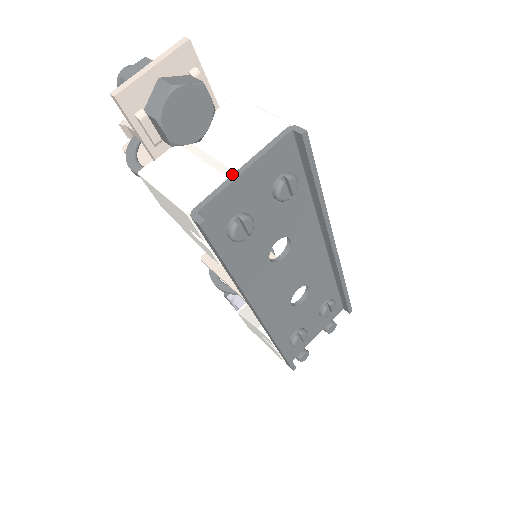
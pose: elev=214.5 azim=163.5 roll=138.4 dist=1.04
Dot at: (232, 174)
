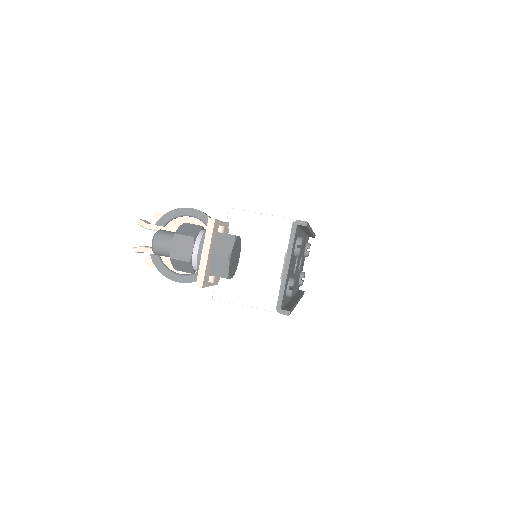
Dot at: (280, 272)
